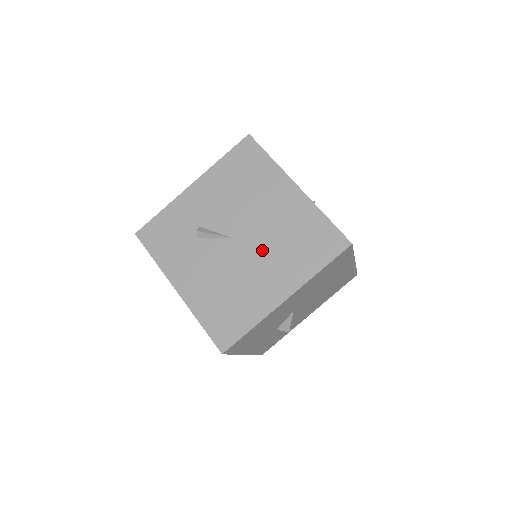
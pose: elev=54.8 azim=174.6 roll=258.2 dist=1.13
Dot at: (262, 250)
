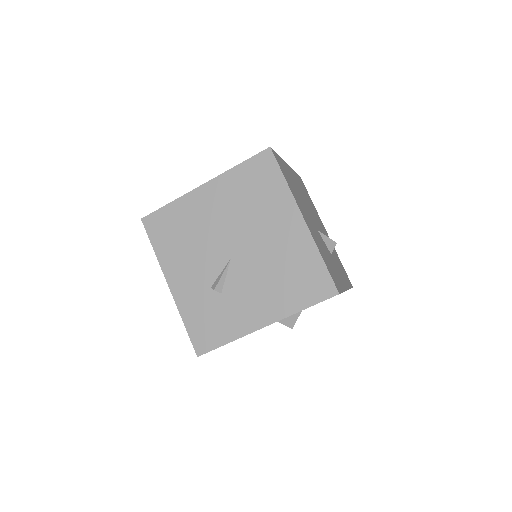
Dot at: (251, 231)
